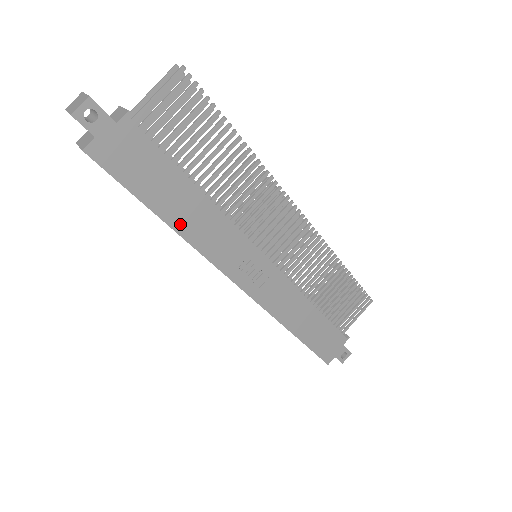
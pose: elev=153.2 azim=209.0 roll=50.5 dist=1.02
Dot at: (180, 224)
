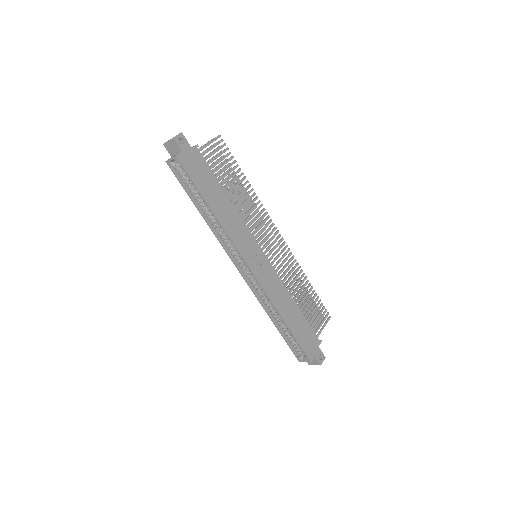
Dot at: (218, 212)
